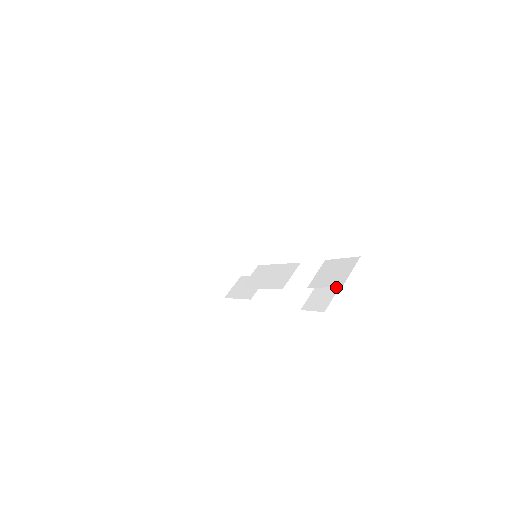
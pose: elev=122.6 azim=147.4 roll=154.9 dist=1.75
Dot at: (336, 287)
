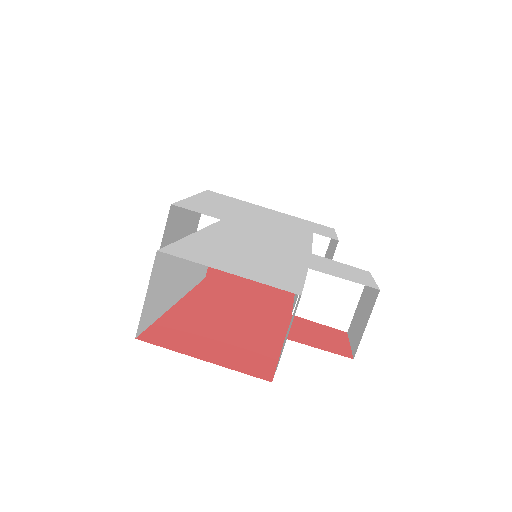
Dot at: (374, 296)
